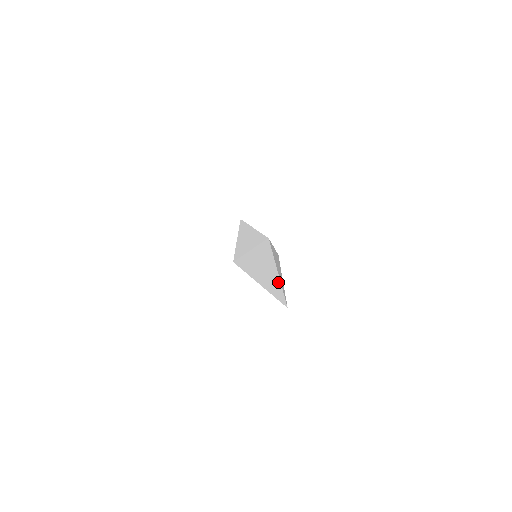
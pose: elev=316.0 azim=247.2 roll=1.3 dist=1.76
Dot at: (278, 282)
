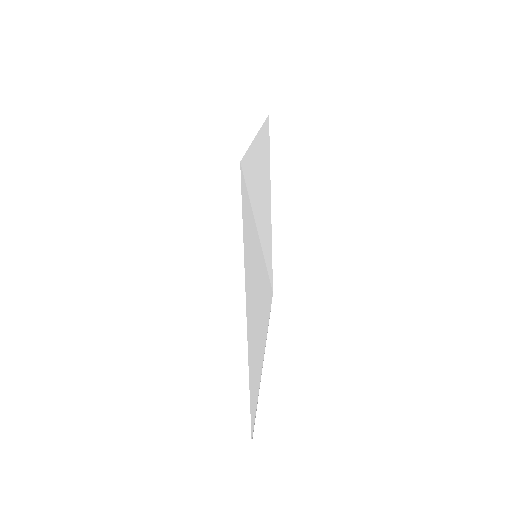
Dot at: (257, 383)
